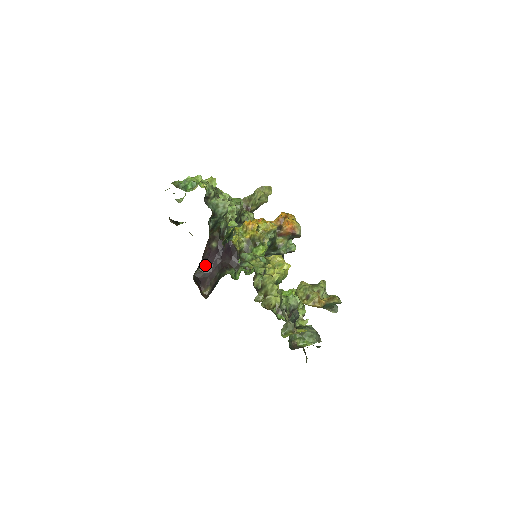
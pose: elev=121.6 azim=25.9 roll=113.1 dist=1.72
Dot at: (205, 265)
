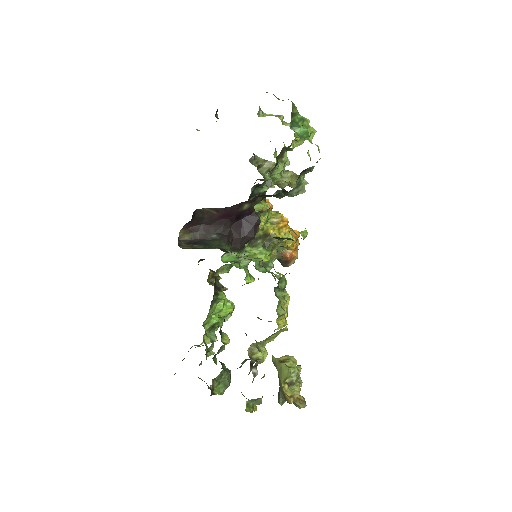
Dot at: (214, 212)
